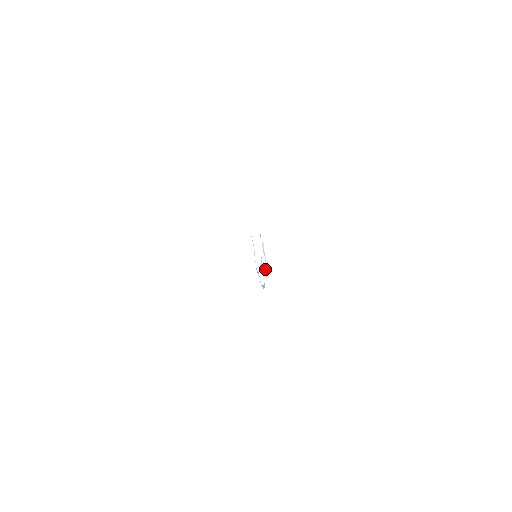
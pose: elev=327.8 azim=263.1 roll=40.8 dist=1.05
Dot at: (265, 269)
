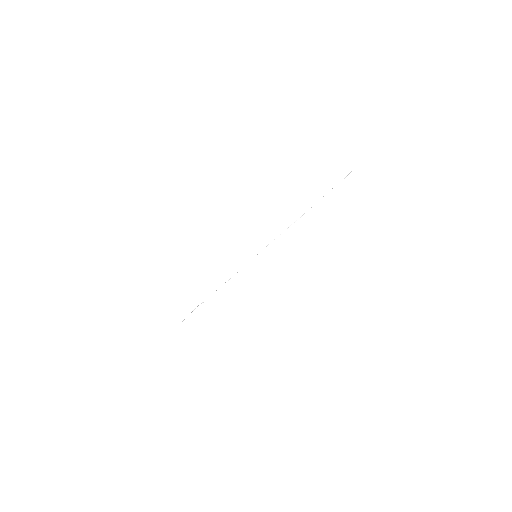
Dot at: occluded
